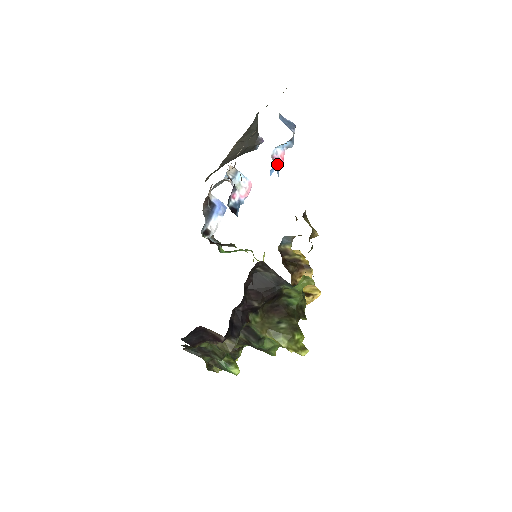
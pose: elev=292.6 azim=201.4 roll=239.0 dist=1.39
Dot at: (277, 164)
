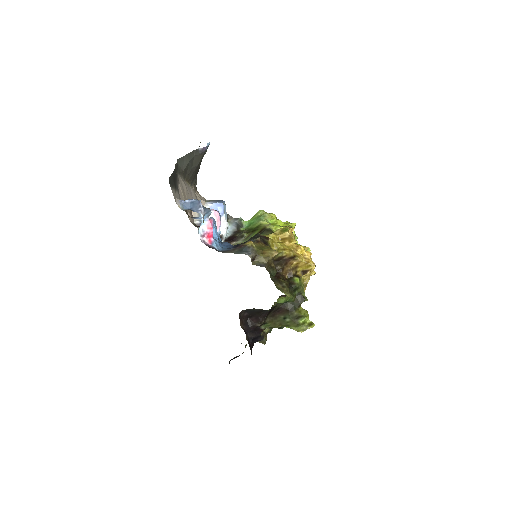
Dot at: (209, 237)
